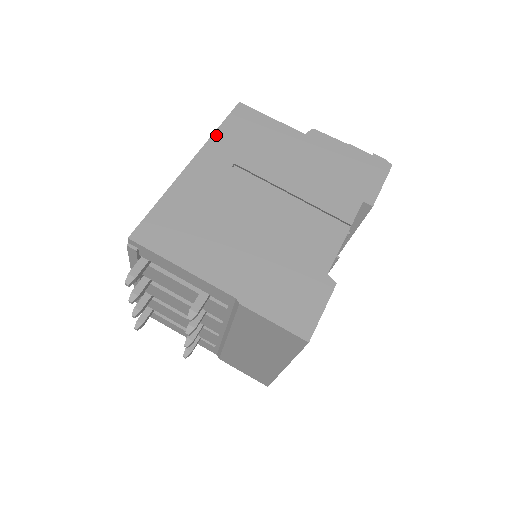
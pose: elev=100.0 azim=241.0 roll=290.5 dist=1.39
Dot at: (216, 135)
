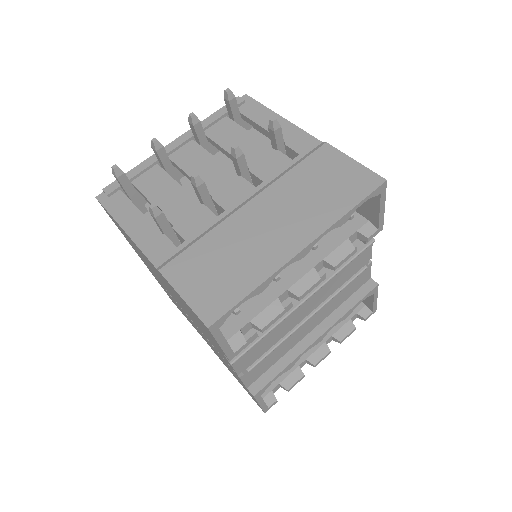
Dot at: occluded
